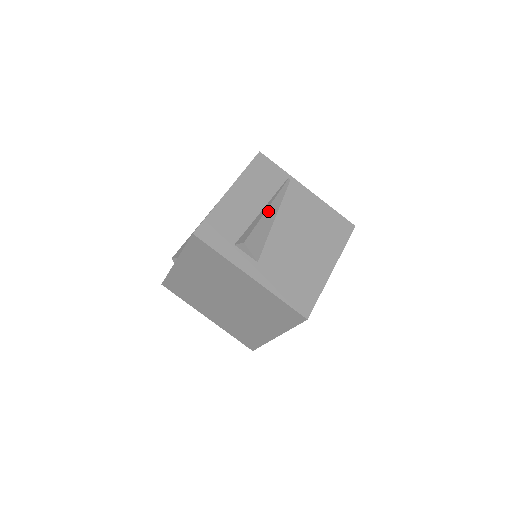
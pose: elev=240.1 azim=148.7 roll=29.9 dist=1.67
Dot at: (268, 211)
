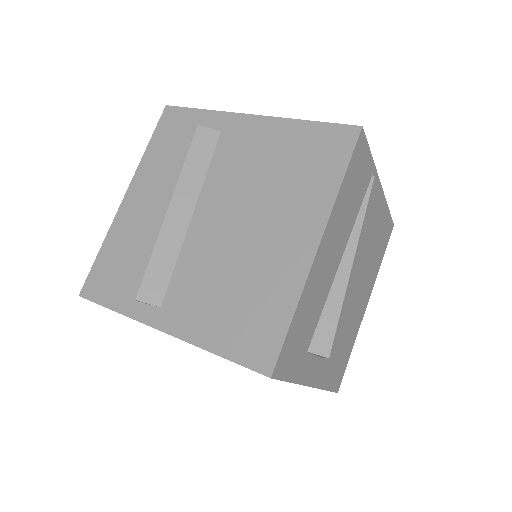
Dot at: (351, 267)
